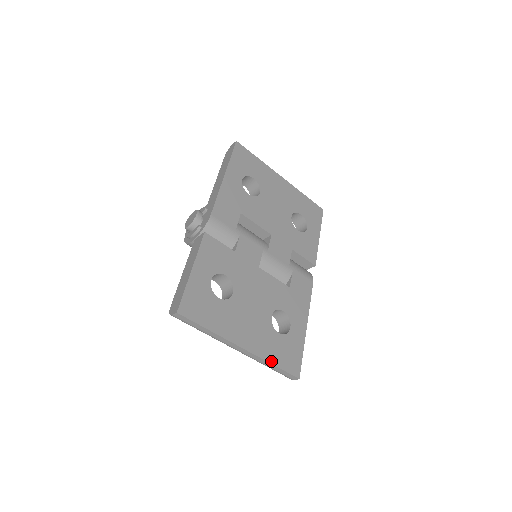
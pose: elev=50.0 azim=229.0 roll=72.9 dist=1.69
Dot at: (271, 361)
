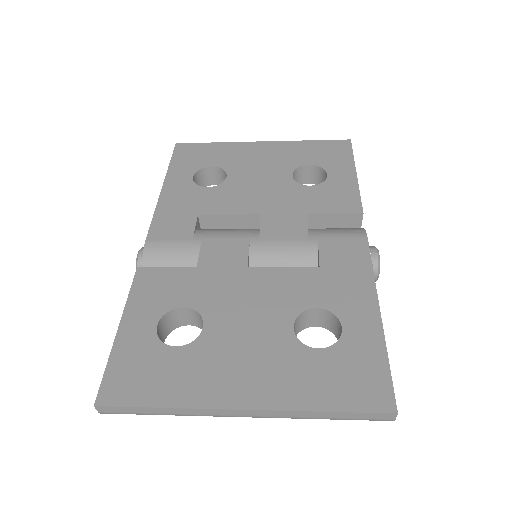
Dot at: (314, 406)
